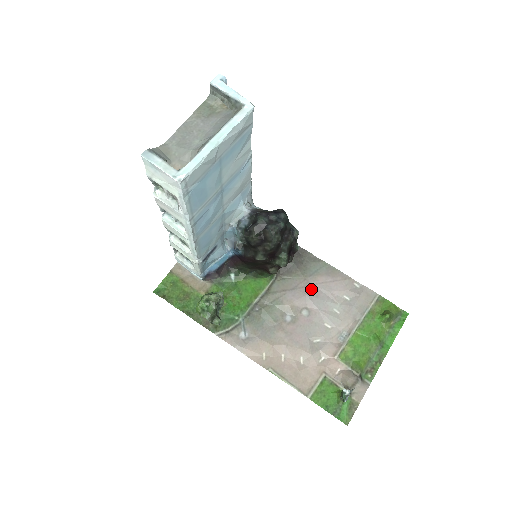
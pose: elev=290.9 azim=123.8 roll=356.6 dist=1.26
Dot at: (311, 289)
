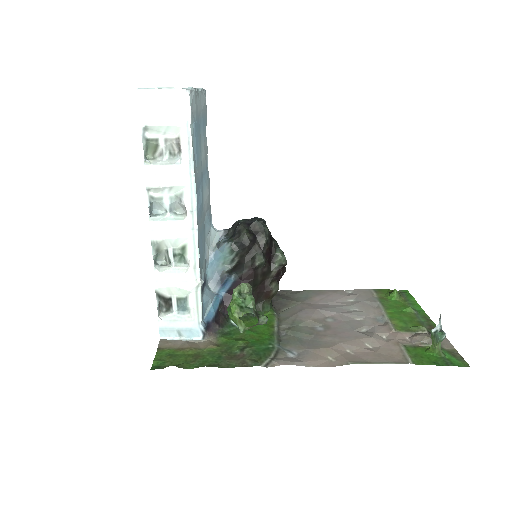
Dot at: (316, 306)
